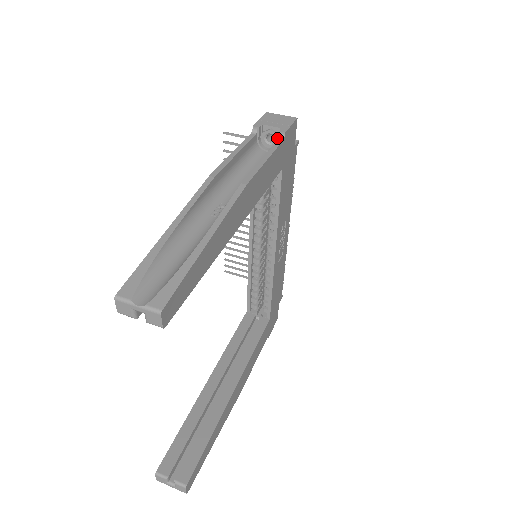
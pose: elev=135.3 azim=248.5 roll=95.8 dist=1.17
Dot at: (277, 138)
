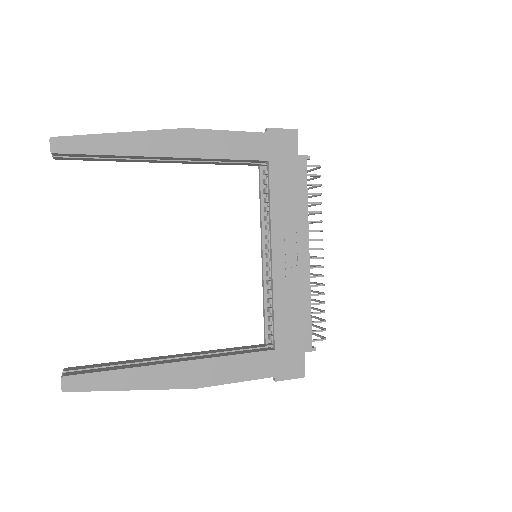
Dot at: occluded
